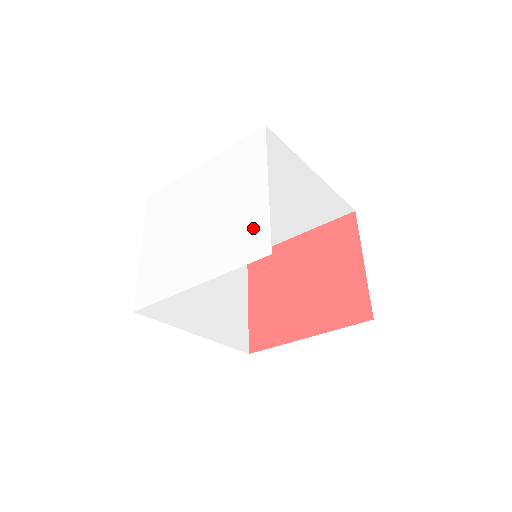
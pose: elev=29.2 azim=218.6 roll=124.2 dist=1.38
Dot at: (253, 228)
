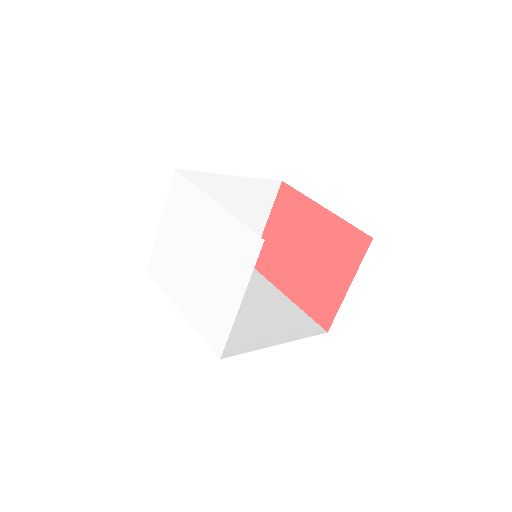
Dot at: (219, 324)
